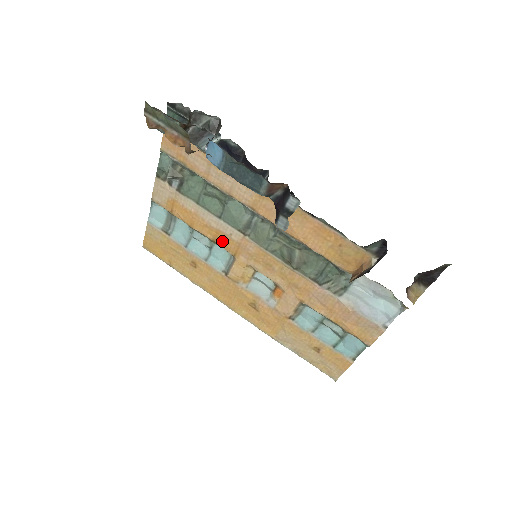
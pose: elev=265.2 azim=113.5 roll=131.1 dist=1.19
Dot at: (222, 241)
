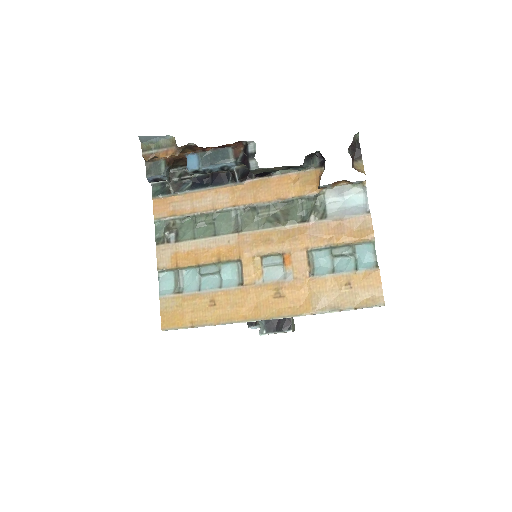
Dot at: (225, 254)
